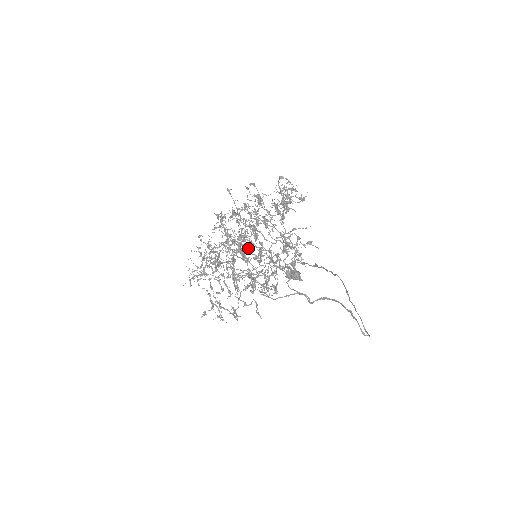
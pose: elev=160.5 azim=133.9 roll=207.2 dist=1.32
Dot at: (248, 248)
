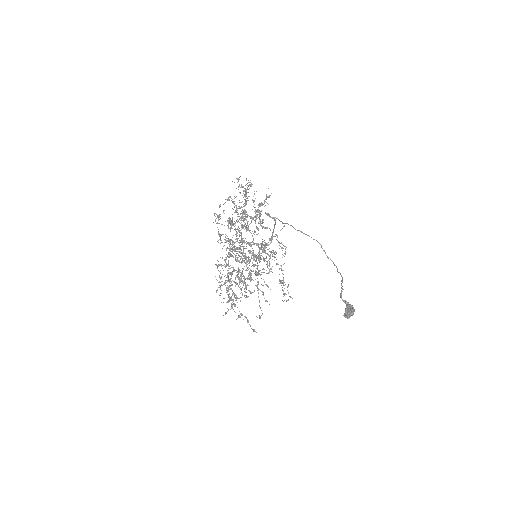
Dot at: occluded
